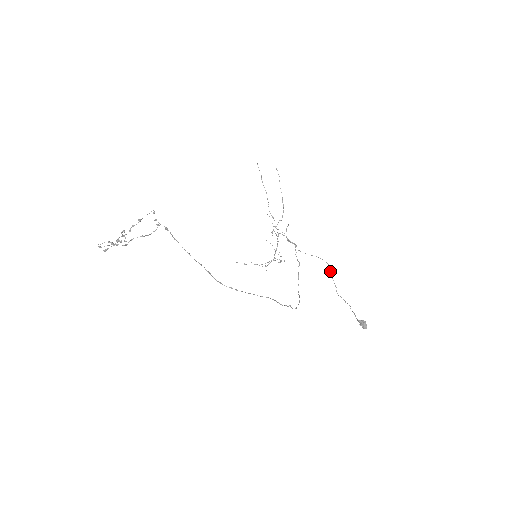
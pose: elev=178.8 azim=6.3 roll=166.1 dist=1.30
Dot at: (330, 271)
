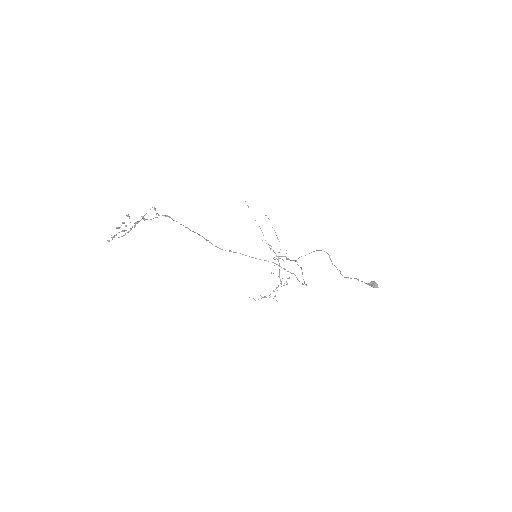
Dot at: (330, 259)
